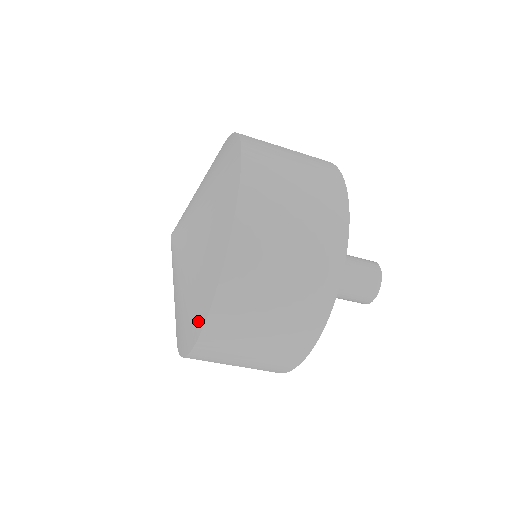
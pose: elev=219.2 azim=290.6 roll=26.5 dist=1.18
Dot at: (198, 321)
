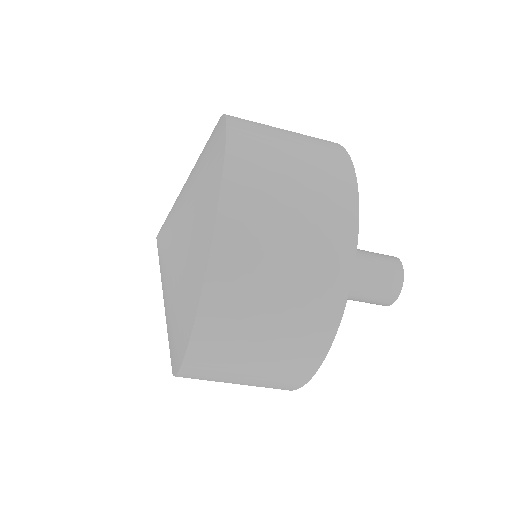
Dot at: (205, 237)
